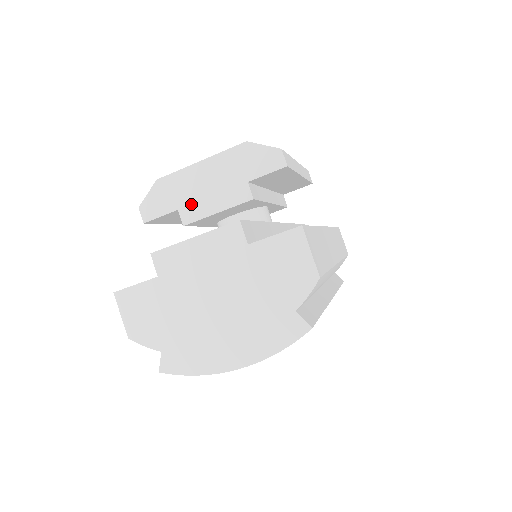
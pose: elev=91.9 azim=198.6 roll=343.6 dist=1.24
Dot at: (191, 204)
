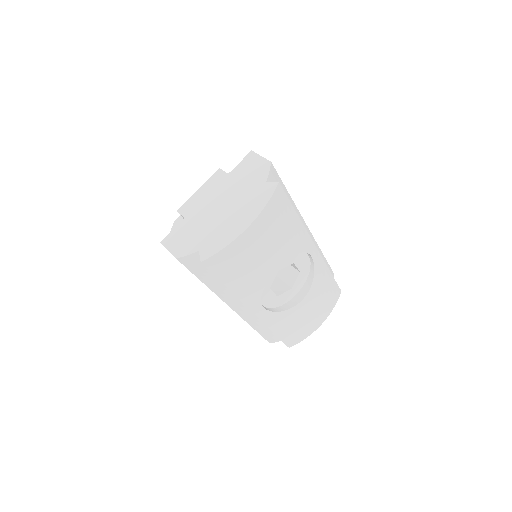
Dot at: occluded
